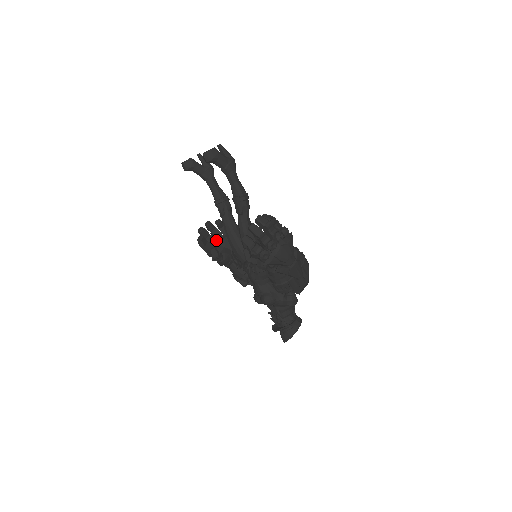
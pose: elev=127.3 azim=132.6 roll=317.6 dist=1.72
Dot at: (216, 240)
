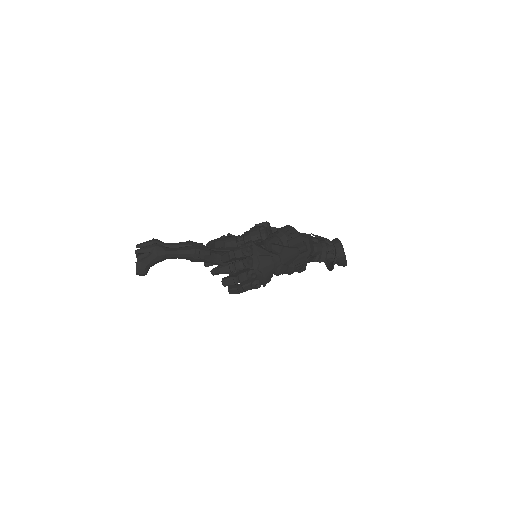
Dot at: occluded
